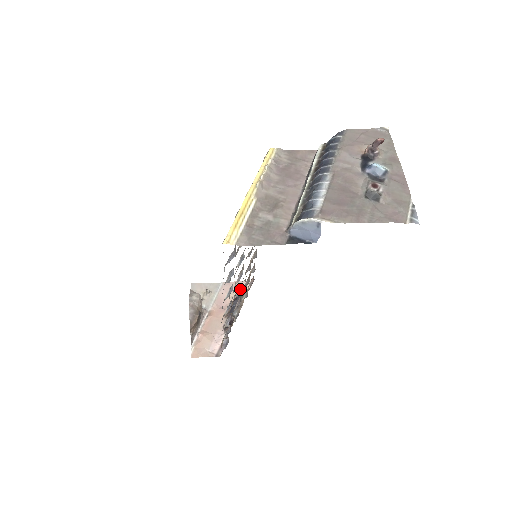
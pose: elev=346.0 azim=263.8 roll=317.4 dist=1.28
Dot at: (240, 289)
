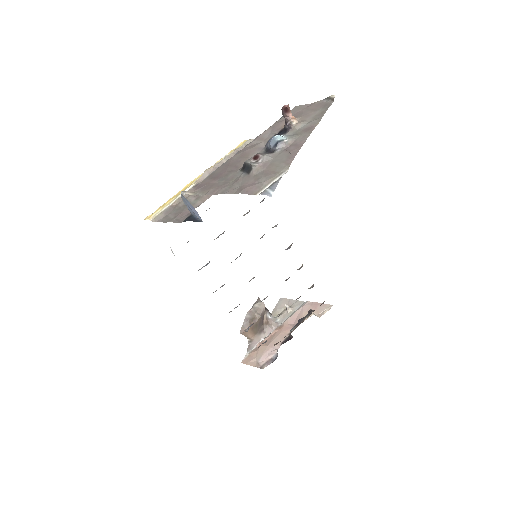
Dot at: occluded
